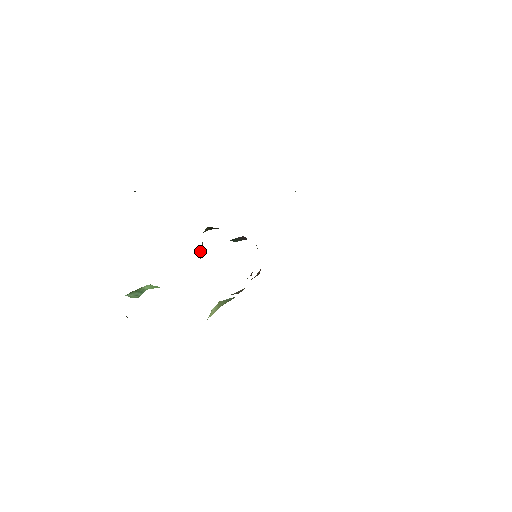
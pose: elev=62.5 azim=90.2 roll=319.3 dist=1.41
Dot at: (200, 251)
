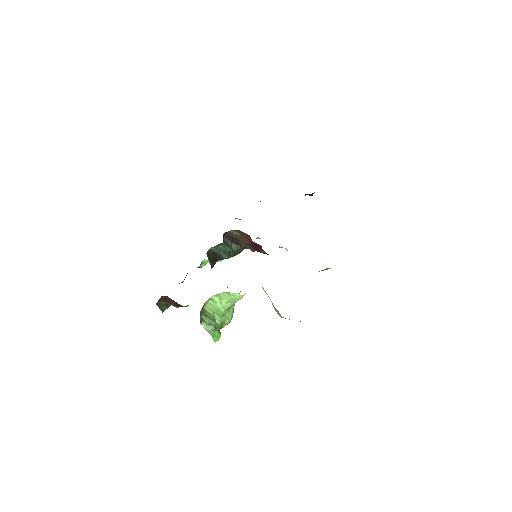
Dot at: occluded
